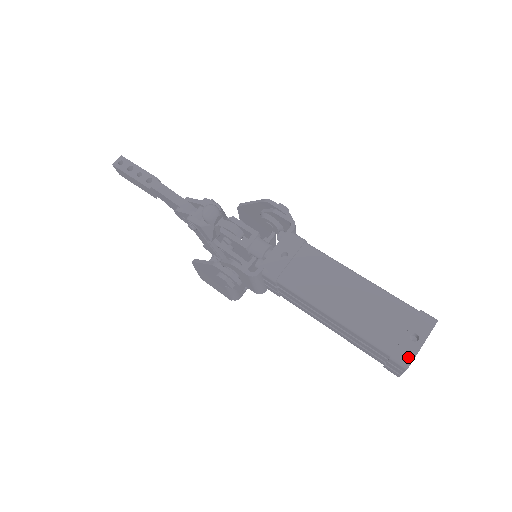
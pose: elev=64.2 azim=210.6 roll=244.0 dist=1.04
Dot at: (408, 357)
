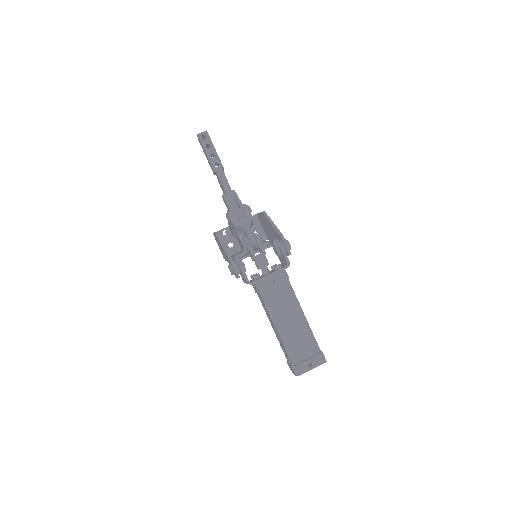
Dot at: (300, 372)
